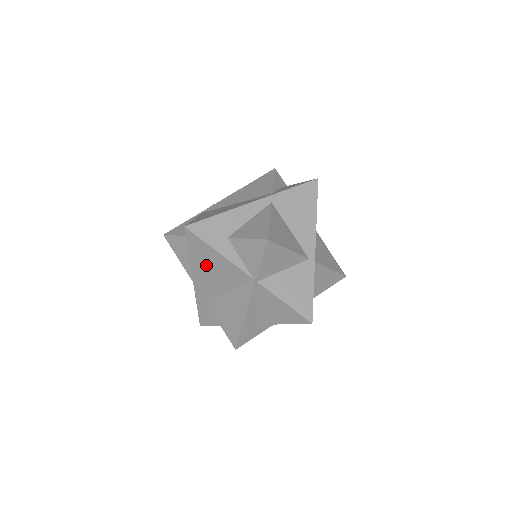
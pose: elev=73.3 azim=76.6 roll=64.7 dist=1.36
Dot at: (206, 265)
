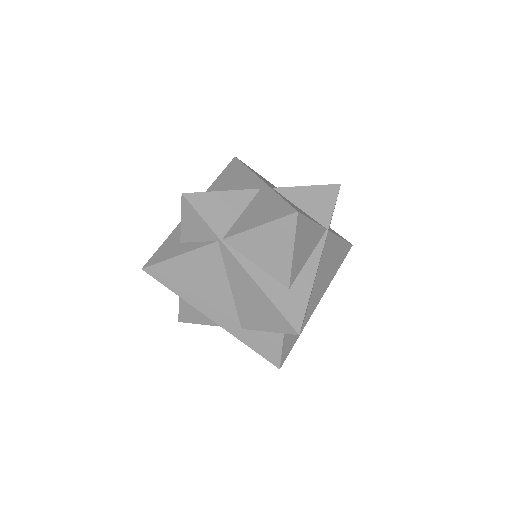
Dot at: (191, 284)
